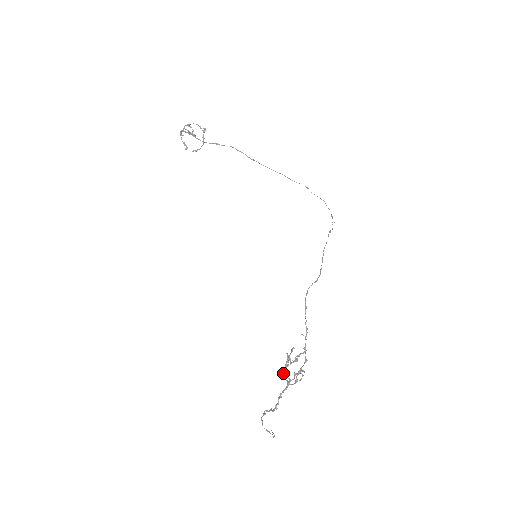
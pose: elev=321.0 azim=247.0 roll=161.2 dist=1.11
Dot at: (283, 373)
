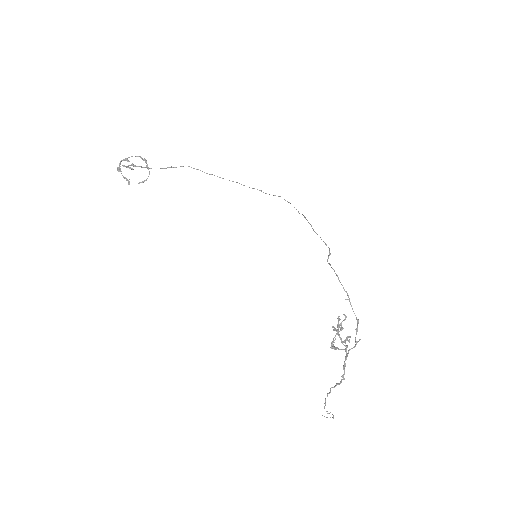
Dot at: (333, 346)
